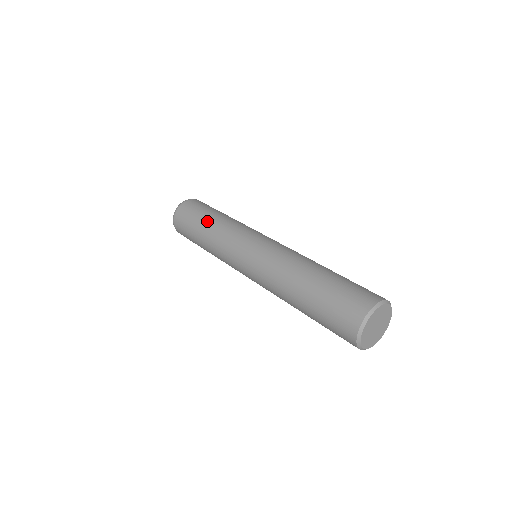
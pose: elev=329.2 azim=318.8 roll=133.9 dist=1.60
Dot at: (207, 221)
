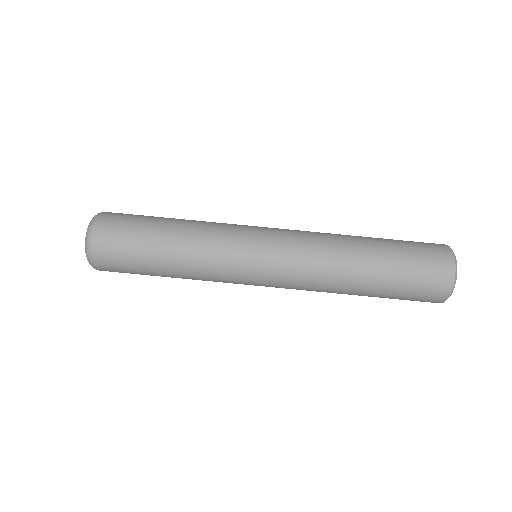
Dot at: (168, 235)
